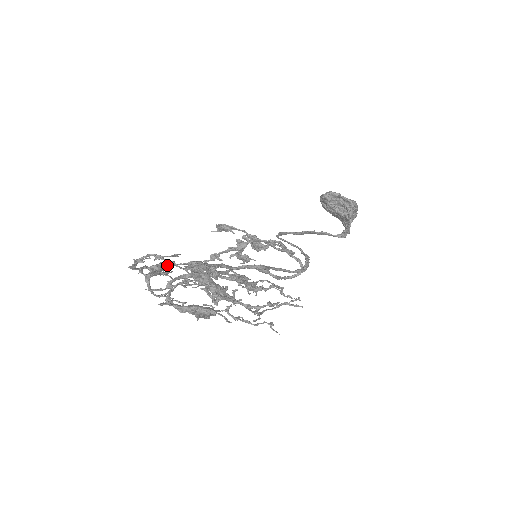
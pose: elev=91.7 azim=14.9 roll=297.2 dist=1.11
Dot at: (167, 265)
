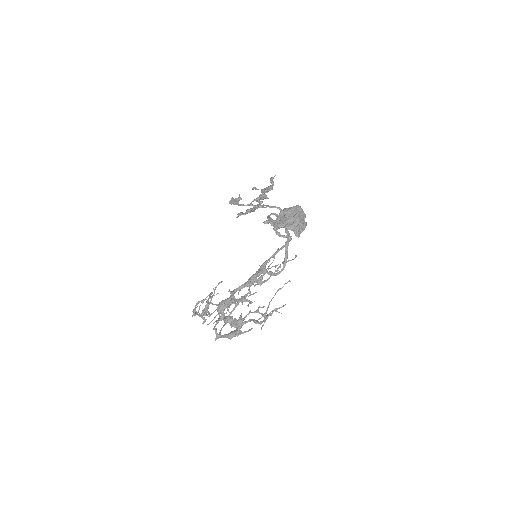
Dot at: (209, 304)
